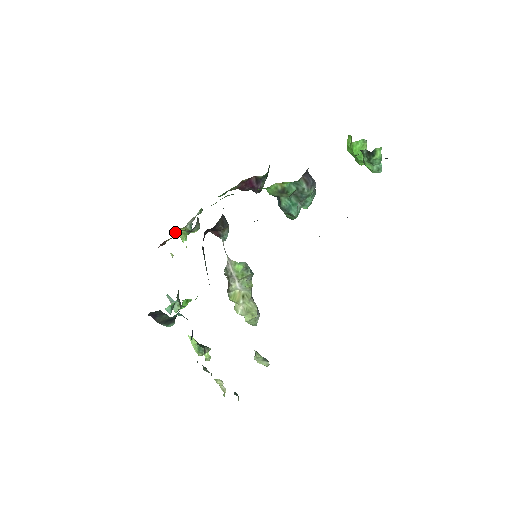
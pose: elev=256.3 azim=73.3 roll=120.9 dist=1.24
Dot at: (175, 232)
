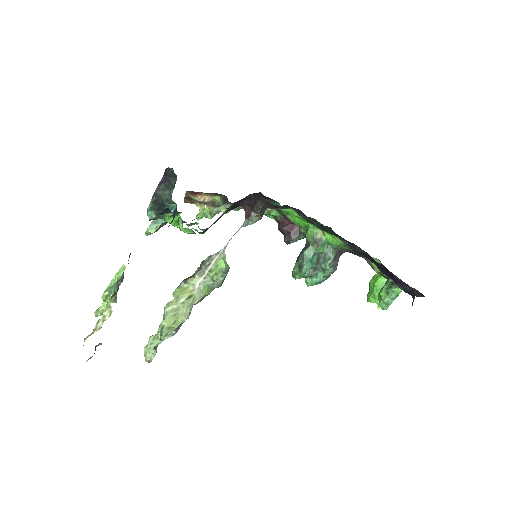
Dot at: (202, 203)
